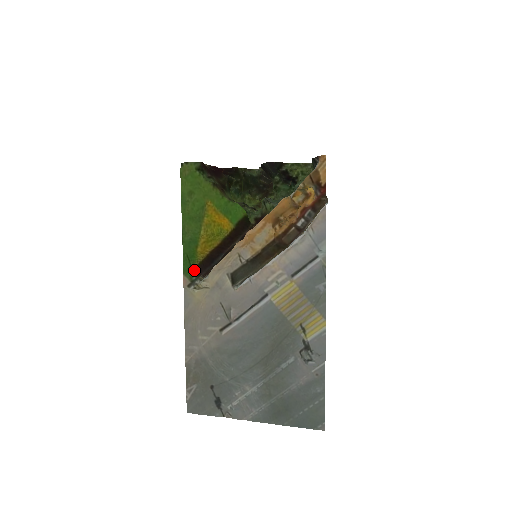
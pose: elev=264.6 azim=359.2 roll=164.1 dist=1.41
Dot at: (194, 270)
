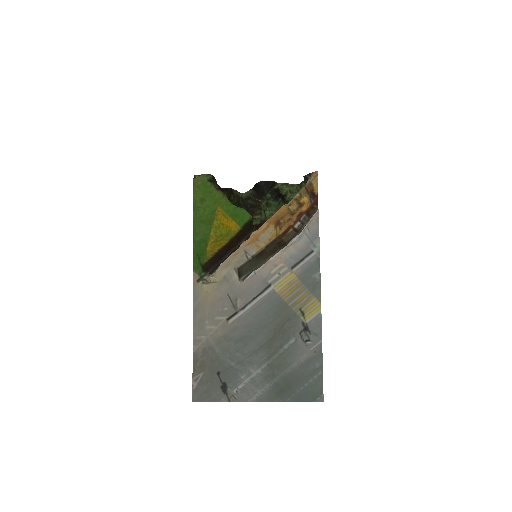
Dot at: (203, 267)
